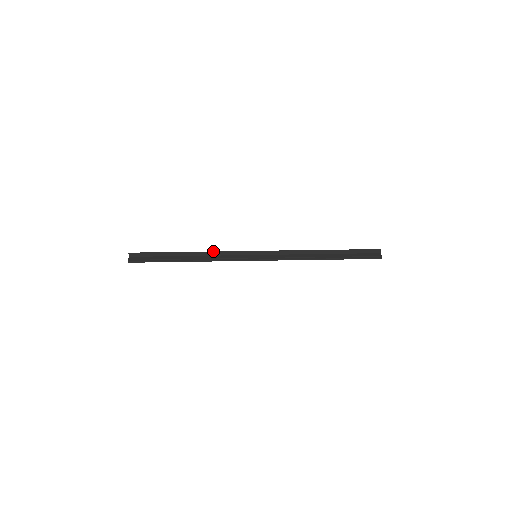
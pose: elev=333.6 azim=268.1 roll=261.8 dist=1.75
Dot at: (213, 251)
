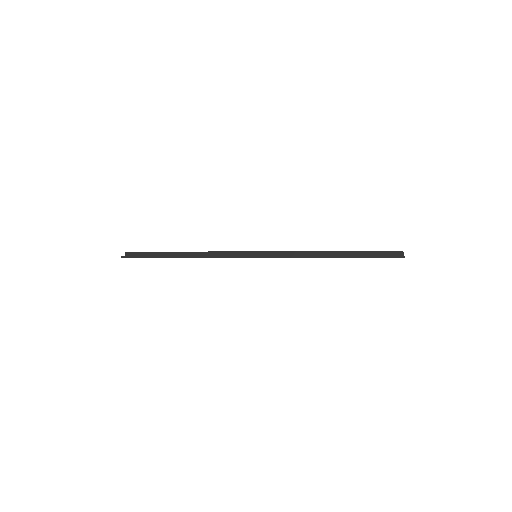
Dot at: (211, 251)
